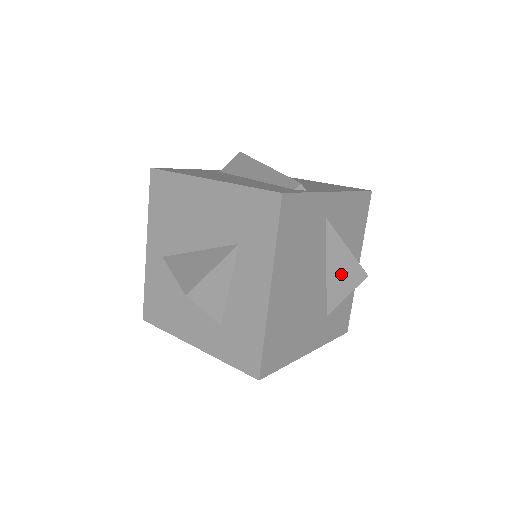
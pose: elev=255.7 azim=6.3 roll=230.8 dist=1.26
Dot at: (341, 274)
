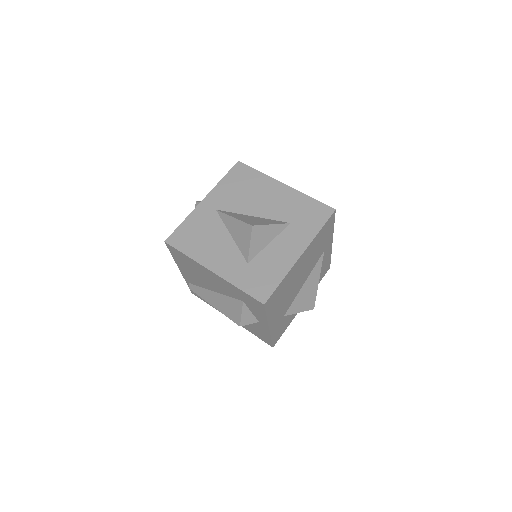
Dot at: (307, 294)
